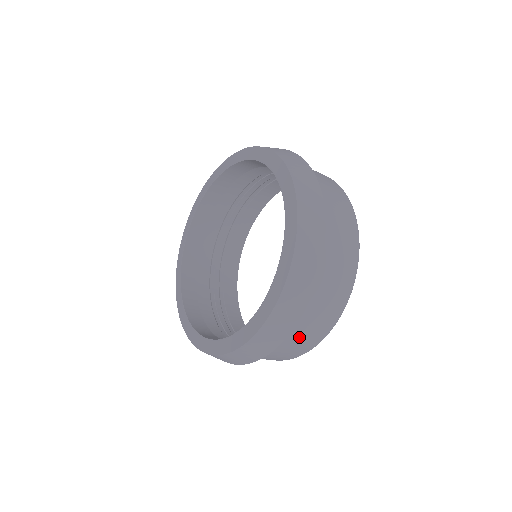
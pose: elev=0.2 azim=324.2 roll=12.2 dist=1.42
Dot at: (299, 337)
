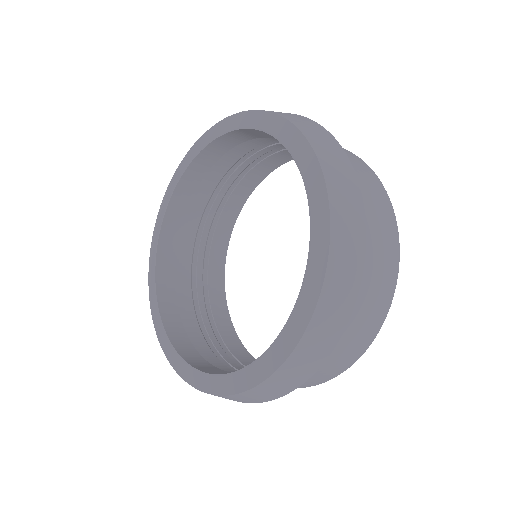
Dot at: (367, 299)
